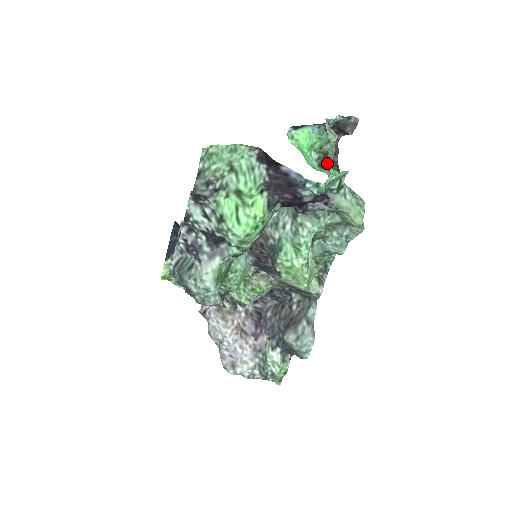
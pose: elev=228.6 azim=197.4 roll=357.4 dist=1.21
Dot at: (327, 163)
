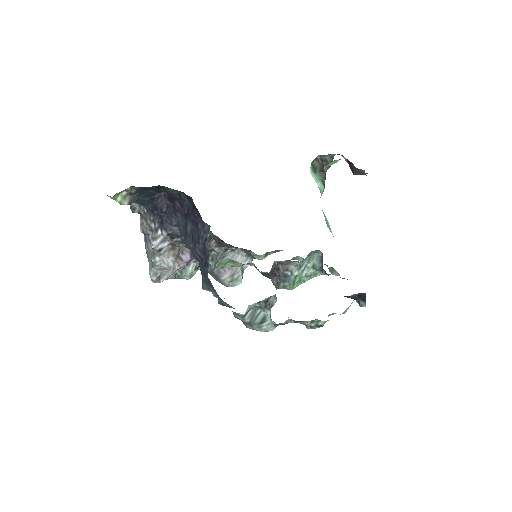
Dot at: occluded
